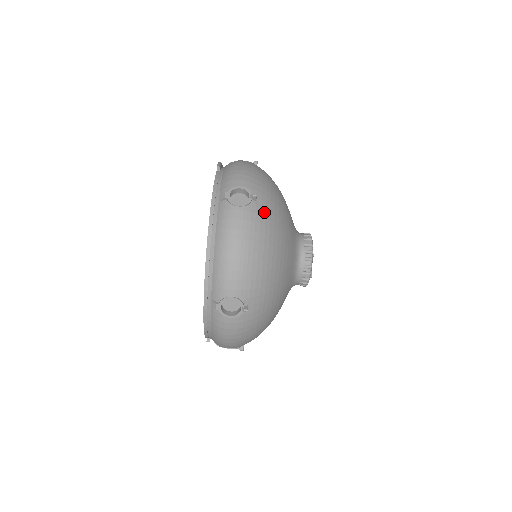
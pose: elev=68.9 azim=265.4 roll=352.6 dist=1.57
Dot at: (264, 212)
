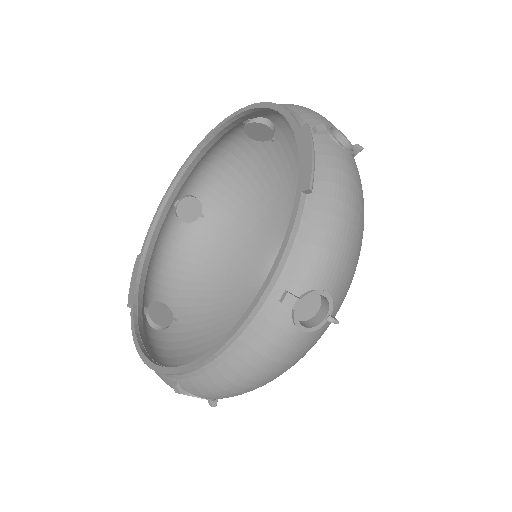
Dot at: occluded
